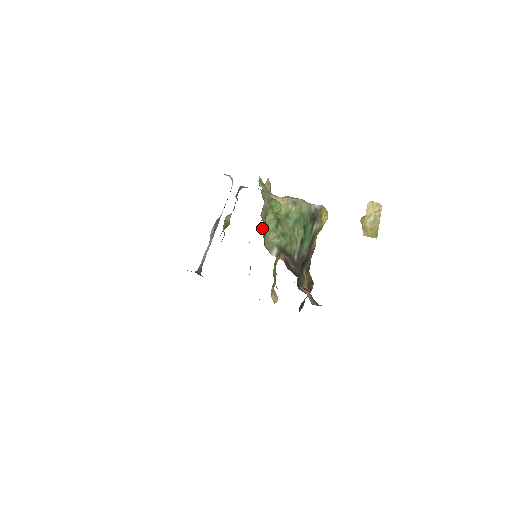
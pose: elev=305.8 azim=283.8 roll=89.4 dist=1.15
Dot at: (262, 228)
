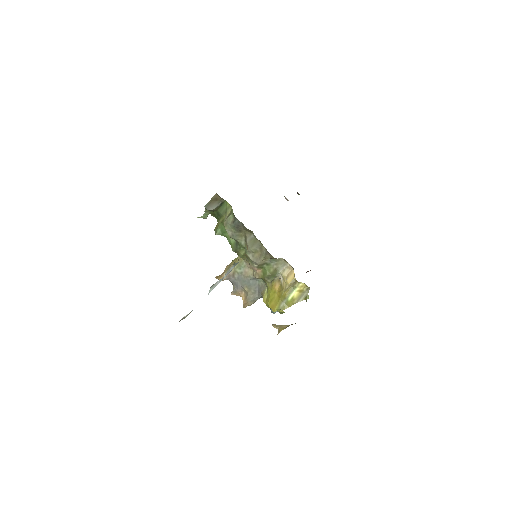
Dot at: occluded
